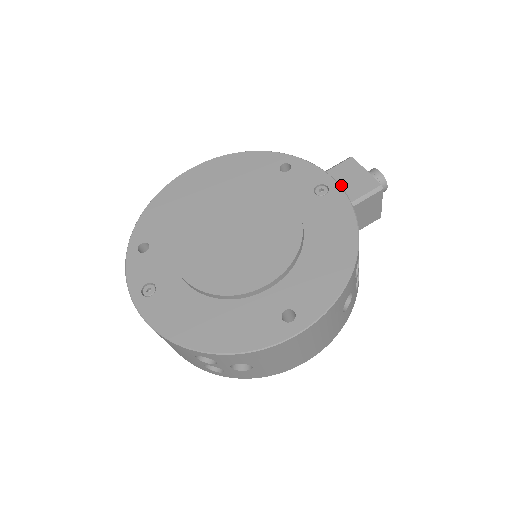
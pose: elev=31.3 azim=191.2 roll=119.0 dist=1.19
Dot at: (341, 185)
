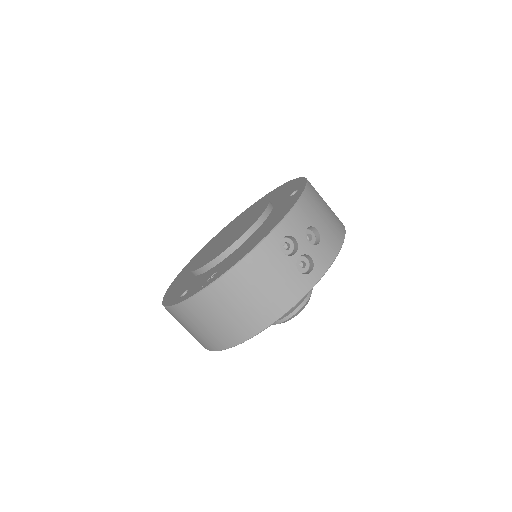
Dot at: occluded
